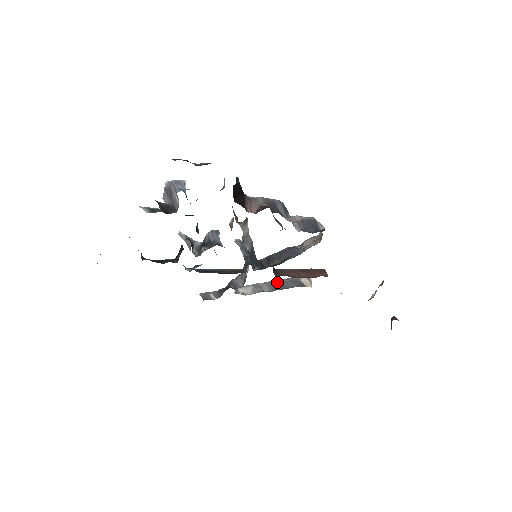
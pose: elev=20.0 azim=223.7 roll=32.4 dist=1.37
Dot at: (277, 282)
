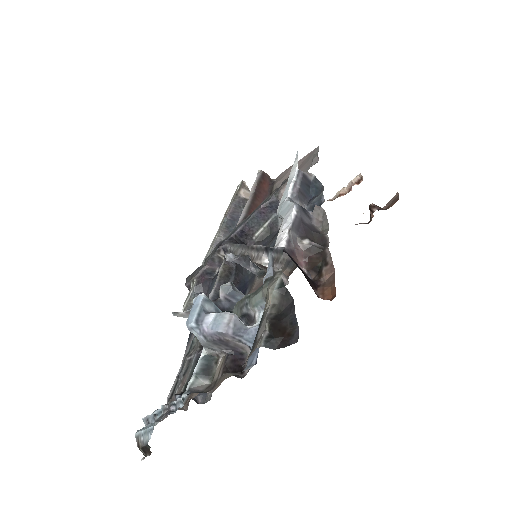
Dot at: (227, 222)
